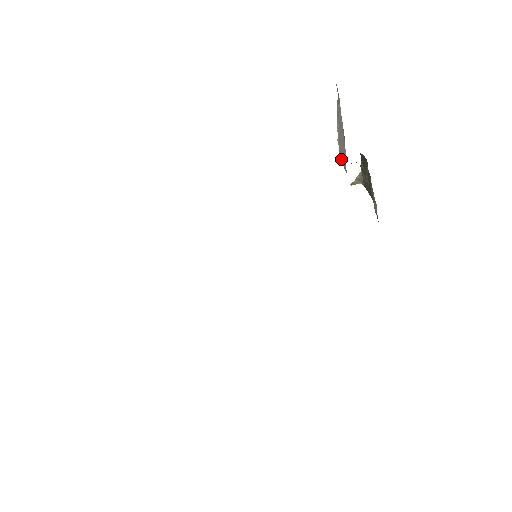
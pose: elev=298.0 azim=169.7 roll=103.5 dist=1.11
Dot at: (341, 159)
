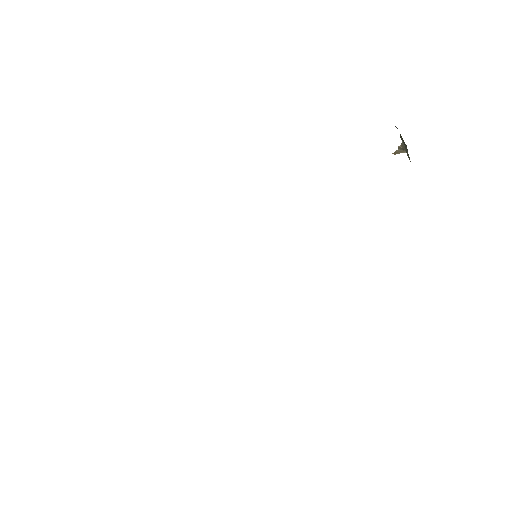
Dot at: occluded
